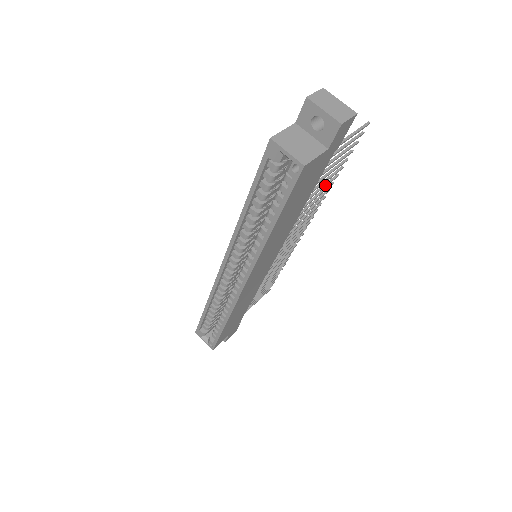
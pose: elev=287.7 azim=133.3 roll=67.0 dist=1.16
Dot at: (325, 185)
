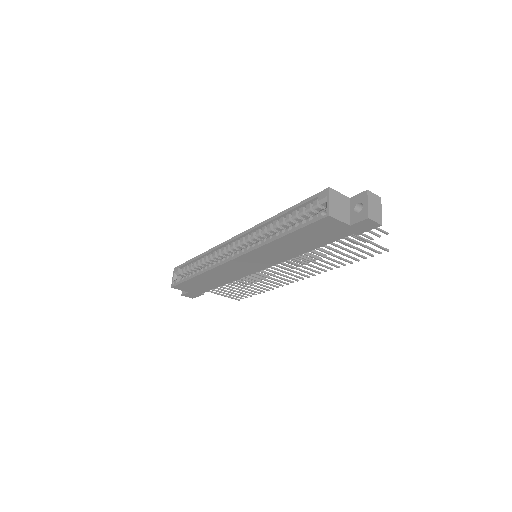
Dot at: (333, 260)
